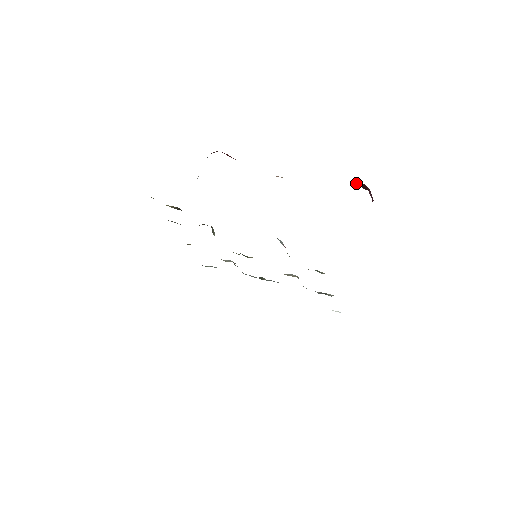
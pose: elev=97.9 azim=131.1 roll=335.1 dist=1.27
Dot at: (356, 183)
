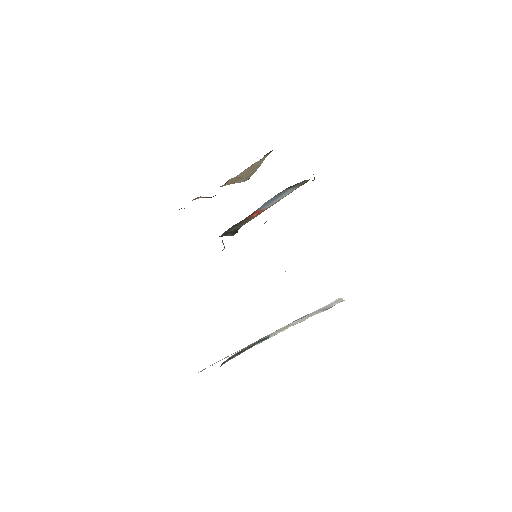
Dot at: occluded
